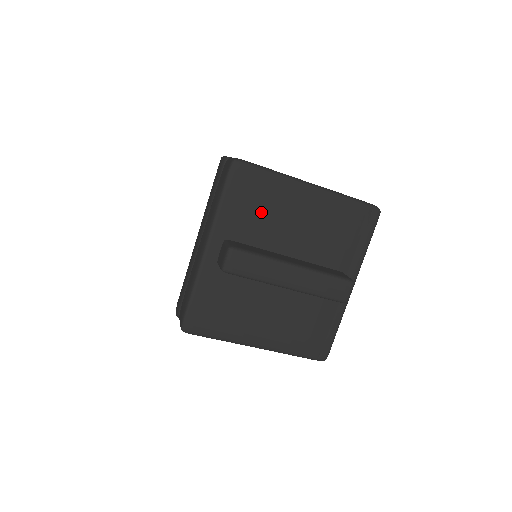
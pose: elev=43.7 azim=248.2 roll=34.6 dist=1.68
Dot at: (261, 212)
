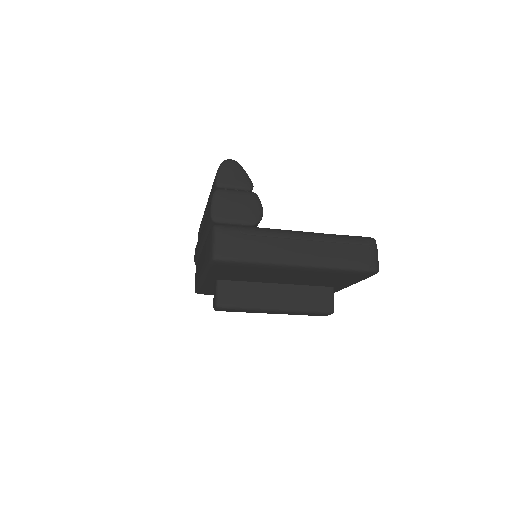
Dot at: (248, 274)
